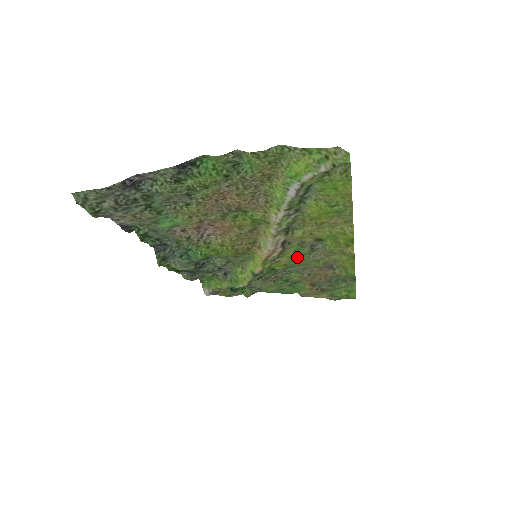
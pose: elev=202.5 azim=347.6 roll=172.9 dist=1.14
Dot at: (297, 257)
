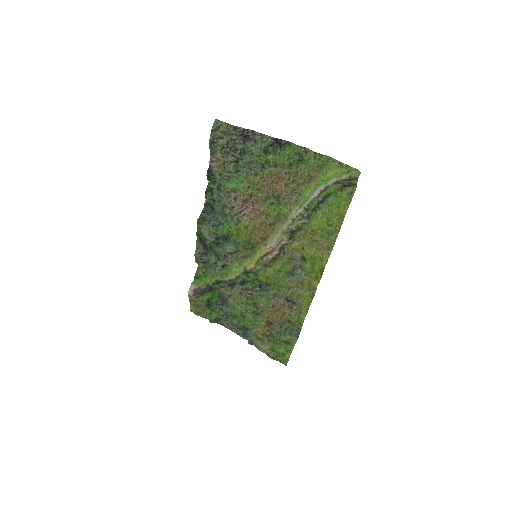
Dot at: (279, 274)
